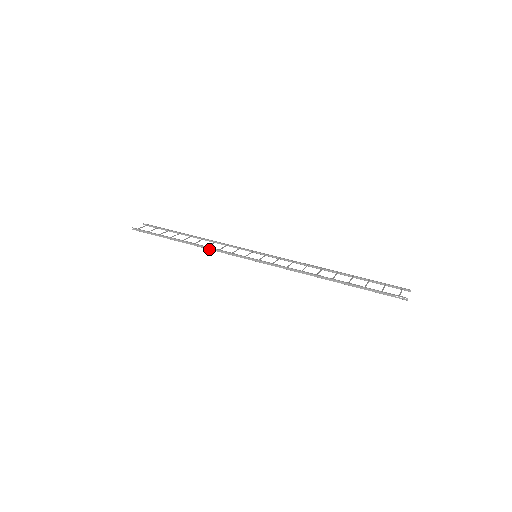
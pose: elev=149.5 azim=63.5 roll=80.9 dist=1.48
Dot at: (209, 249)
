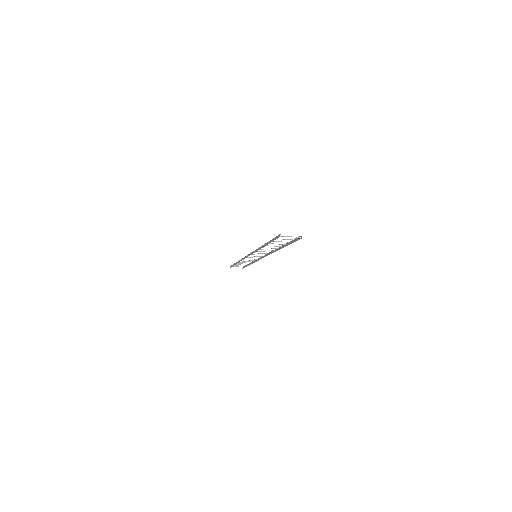
Dot at: occluded
